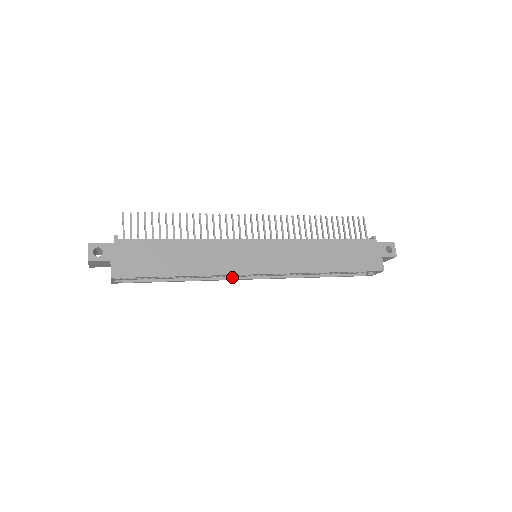
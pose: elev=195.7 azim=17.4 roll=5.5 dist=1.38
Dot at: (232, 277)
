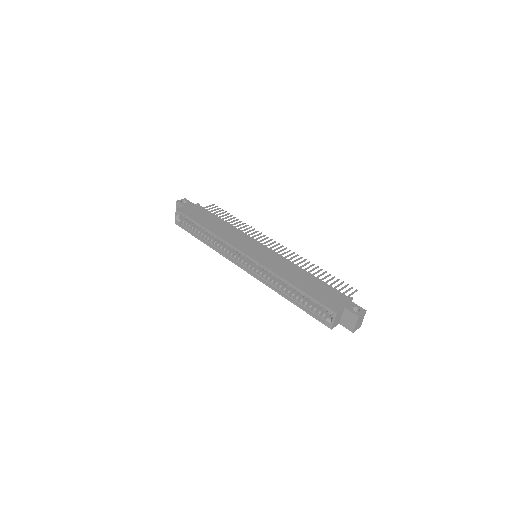
Dot at: (232, 259)
